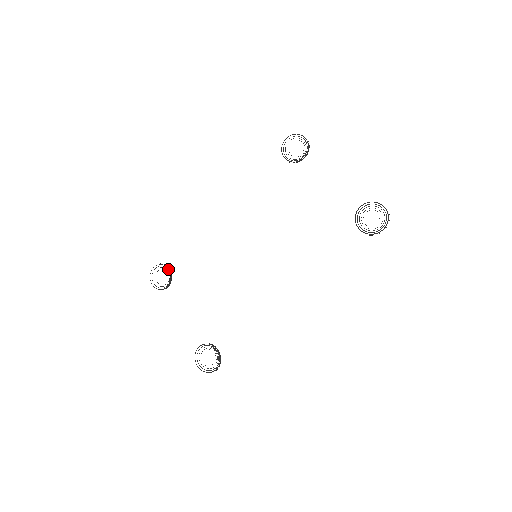
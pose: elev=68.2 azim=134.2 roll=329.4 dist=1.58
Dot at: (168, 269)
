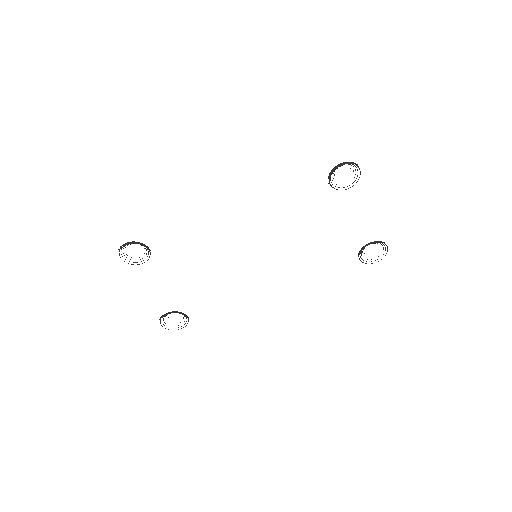
Dot at: (146, 247)
